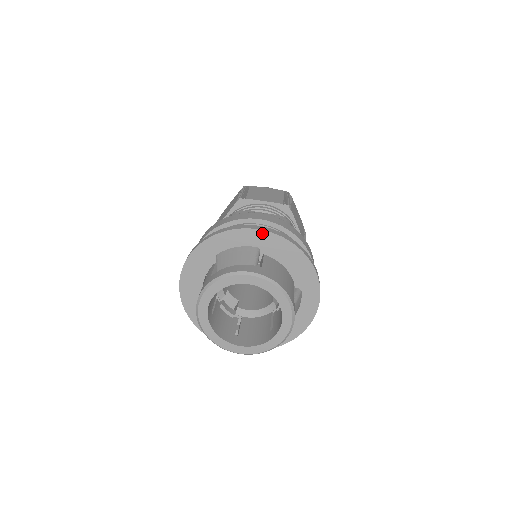
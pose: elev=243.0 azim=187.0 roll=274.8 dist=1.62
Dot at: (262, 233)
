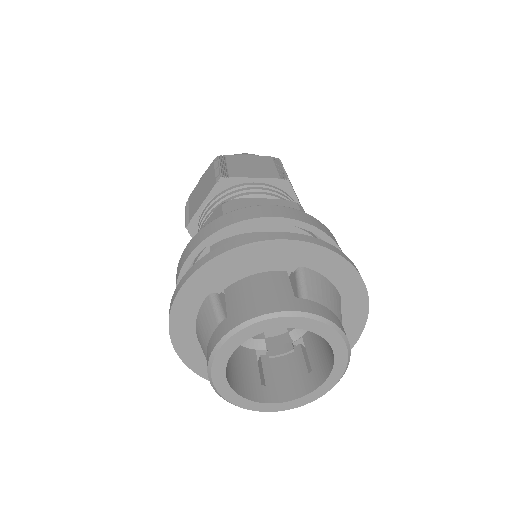
Dot at: (363, 290)
